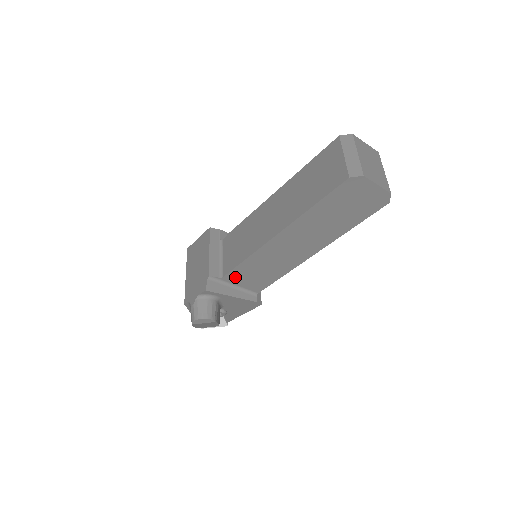
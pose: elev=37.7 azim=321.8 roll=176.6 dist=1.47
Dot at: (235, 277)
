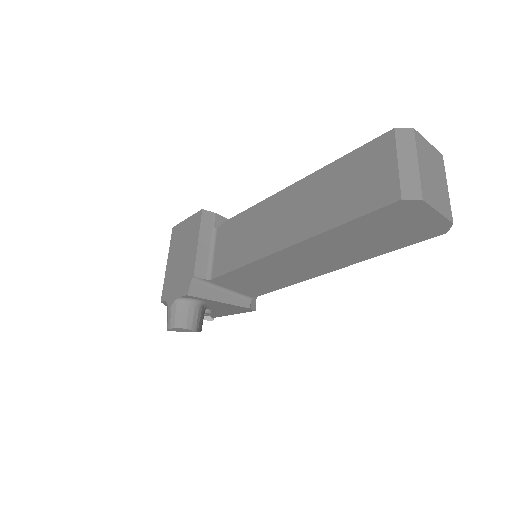
Dot at: (226, 281)
